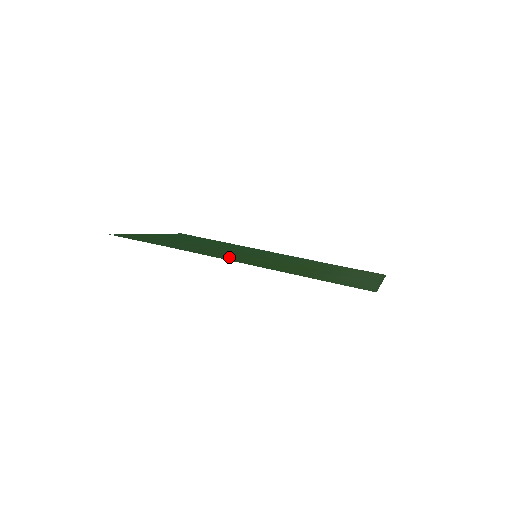
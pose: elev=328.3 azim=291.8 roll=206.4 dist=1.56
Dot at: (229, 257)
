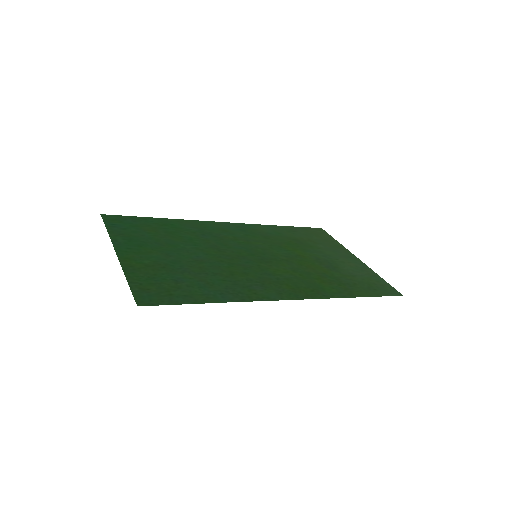
Dot at: (276, 287)
